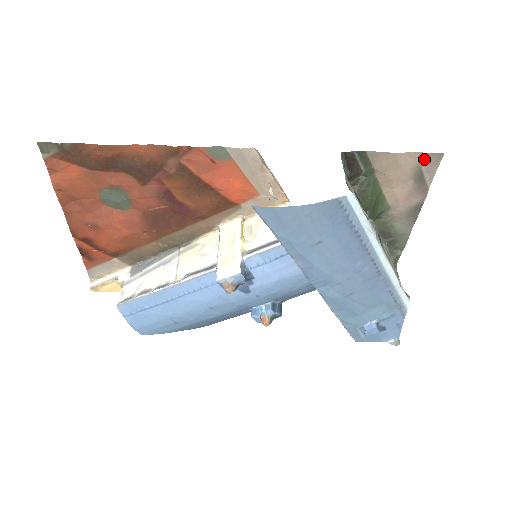
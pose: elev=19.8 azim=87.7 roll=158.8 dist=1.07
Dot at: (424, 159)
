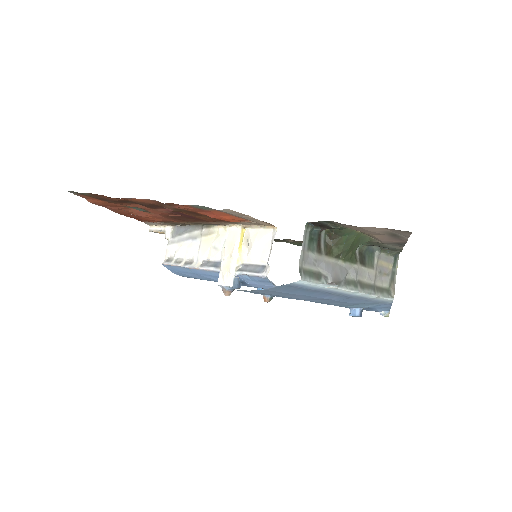
Dot at: (393, 230)
